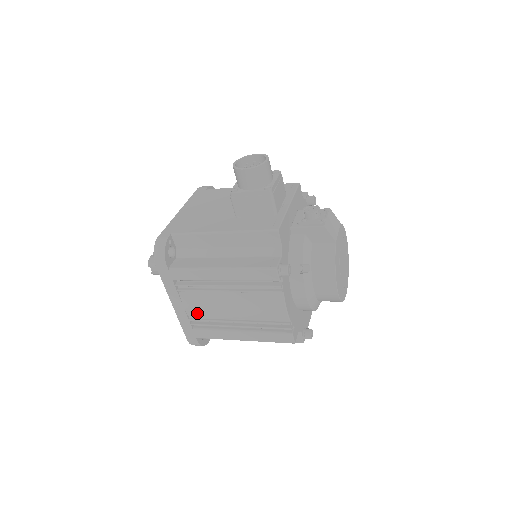
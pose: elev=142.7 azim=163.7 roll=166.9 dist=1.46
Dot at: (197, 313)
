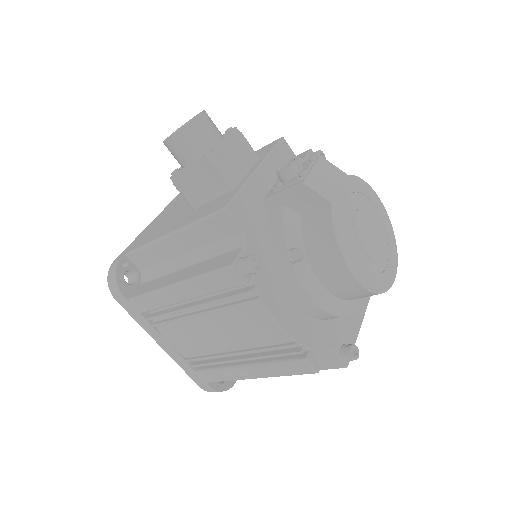
Dot at: (188, 350)
